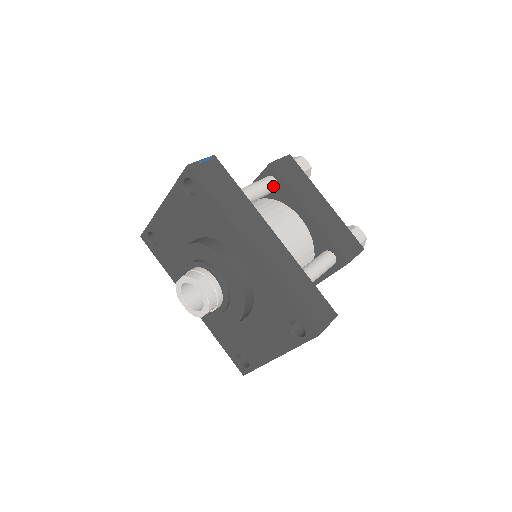
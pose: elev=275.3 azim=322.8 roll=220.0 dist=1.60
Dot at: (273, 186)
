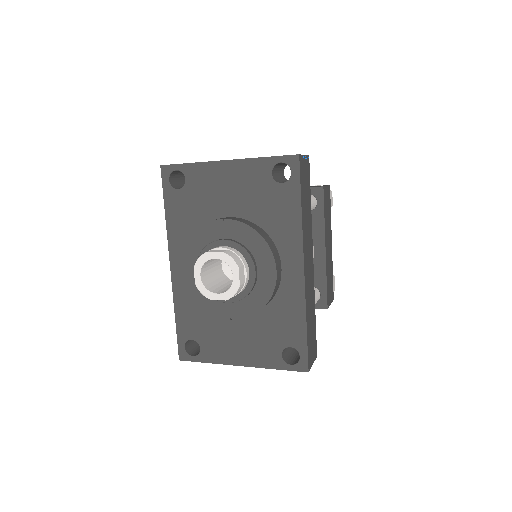
Dot at: (313, 208)
